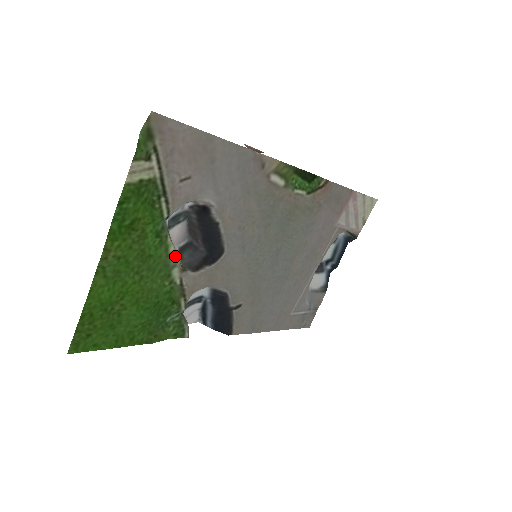
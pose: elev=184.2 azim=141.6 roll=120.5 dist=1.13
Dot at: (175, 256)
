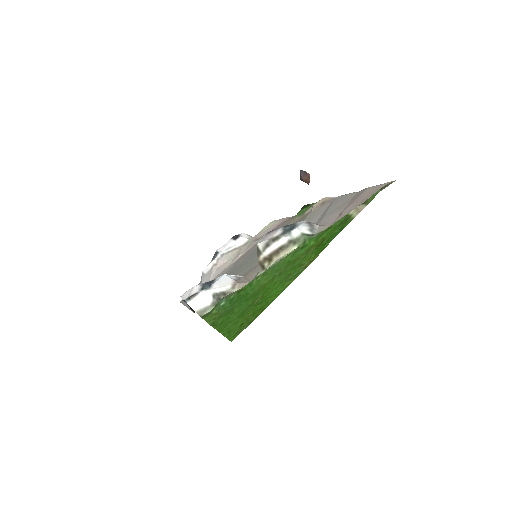
Dot at: (279, 259)
